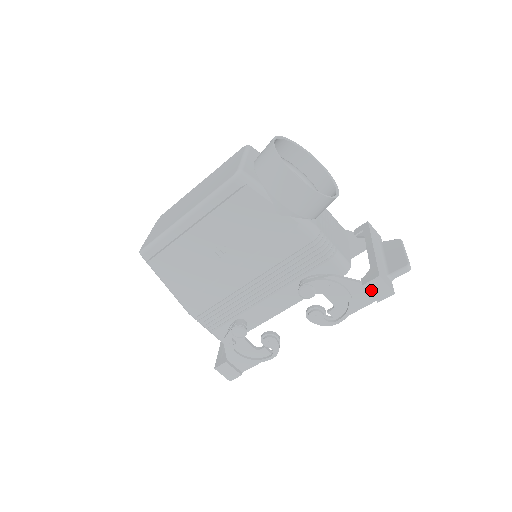
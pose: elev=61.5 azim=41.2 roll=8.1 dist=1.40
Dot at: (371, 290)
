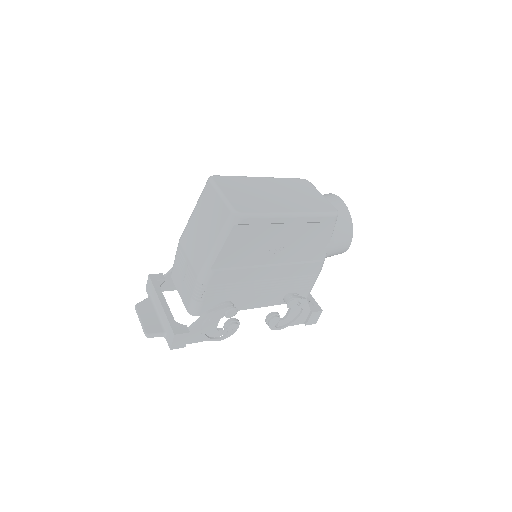
Dot at: (312, 317)
